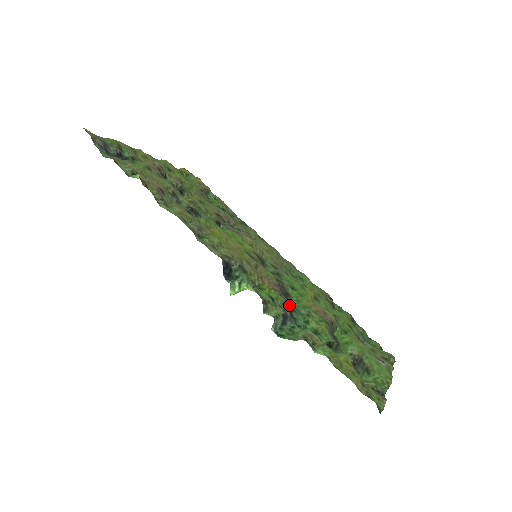
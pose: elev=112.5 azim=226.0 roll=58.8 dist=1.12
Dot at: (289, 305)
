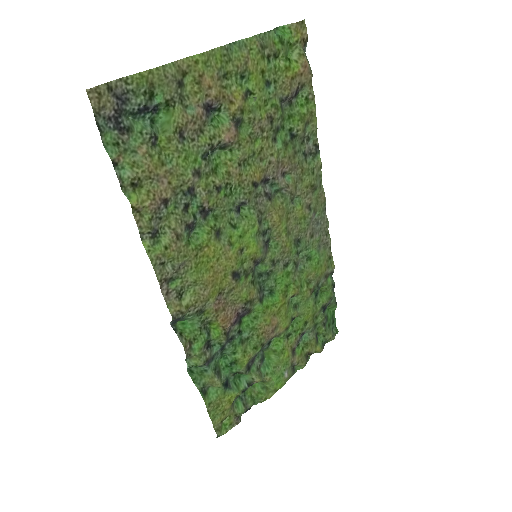
Dot at: (227, 341)
